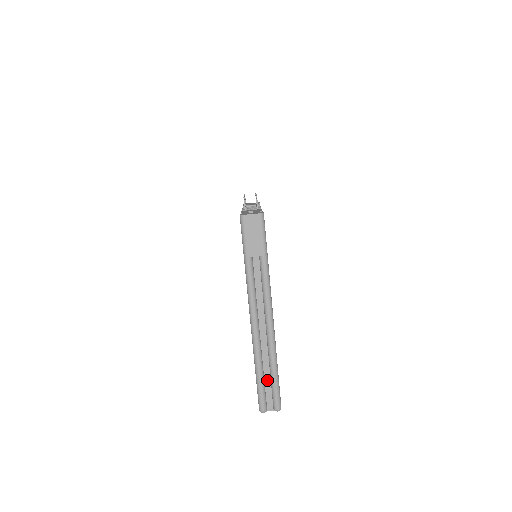
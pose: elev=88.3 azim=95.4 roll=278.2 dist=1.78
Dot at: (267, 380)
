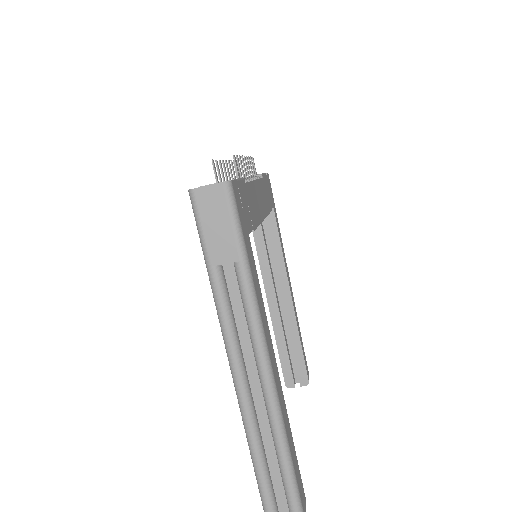
Dot at: (275, 476)
